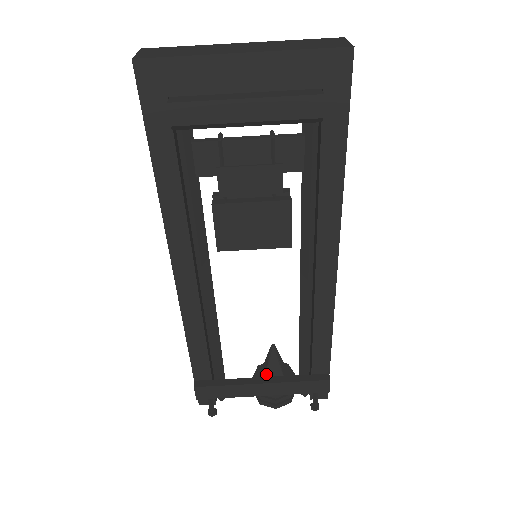
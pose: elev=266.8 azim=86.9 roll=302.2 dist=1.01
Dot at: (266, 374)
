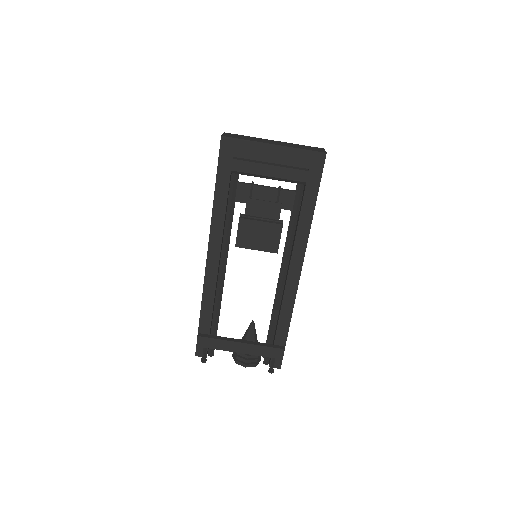
Dot at: occluded
